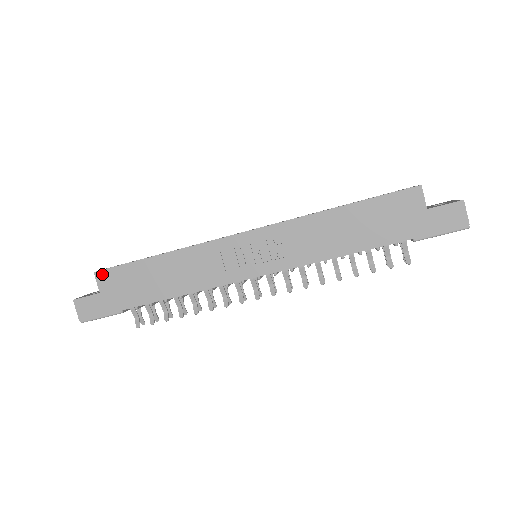
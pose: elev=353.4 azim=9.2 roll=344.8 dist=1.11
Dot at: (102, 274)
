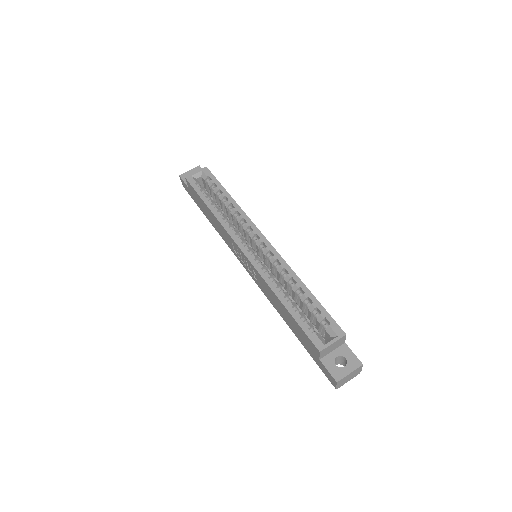
Dot at: (188, 182)
